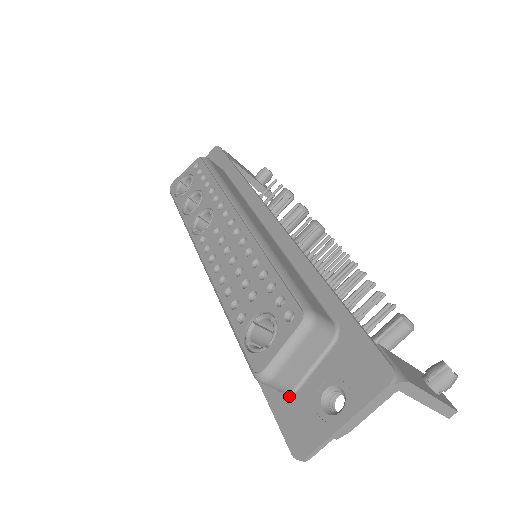
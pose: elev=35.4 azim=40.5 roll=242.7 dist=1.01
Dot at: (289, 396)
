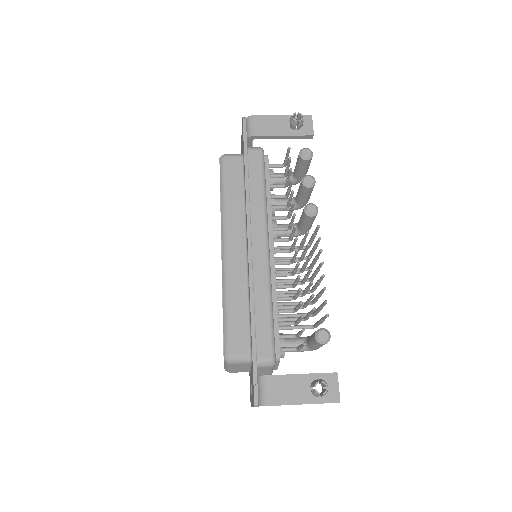
Dot at: occluded
